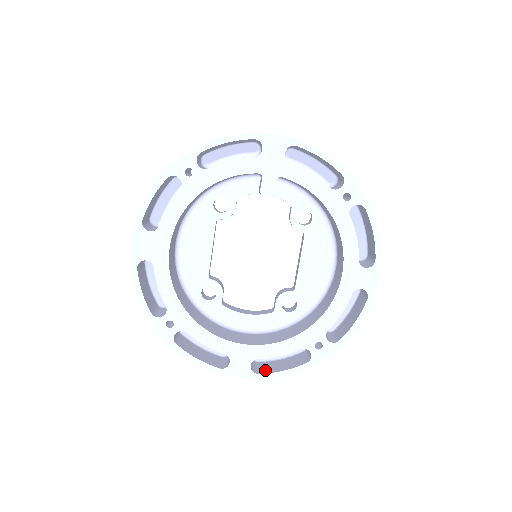
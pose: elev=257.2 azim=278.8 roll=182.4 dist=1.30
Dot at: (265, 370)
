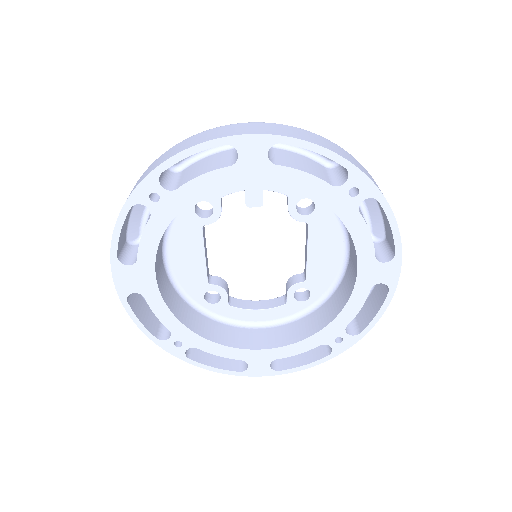
Dot at: (286, 364)
